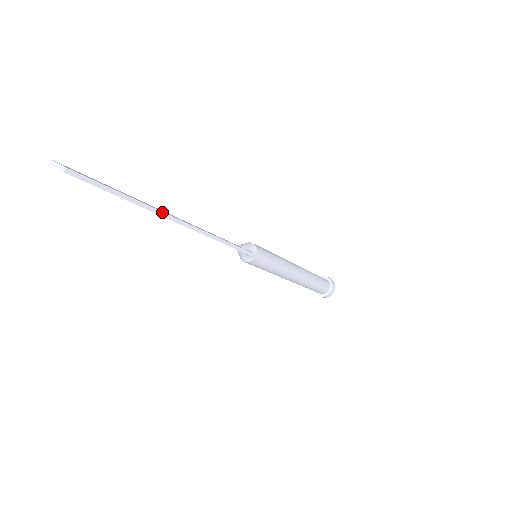
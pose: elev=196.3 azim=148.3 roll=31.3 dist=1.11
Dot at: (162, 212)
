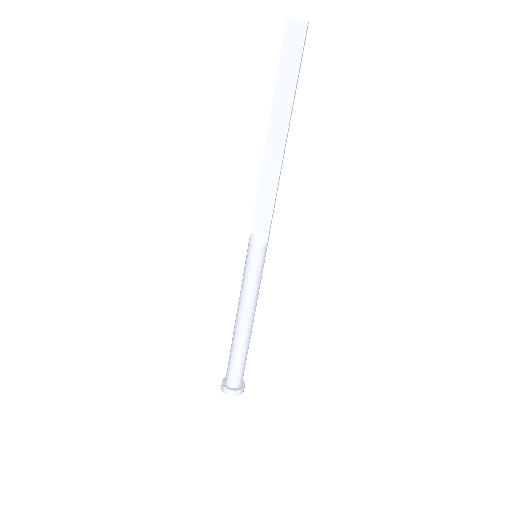
Dot at: occluded
